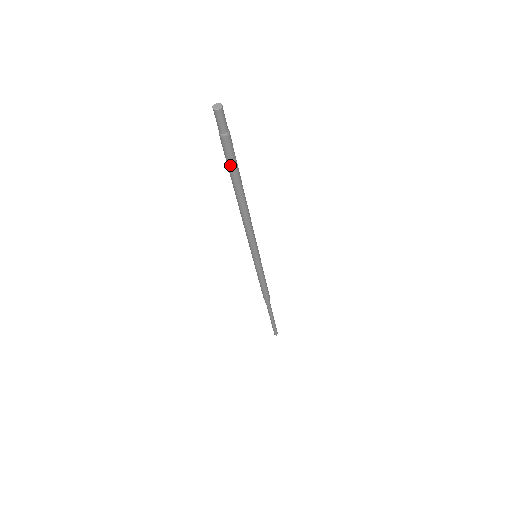
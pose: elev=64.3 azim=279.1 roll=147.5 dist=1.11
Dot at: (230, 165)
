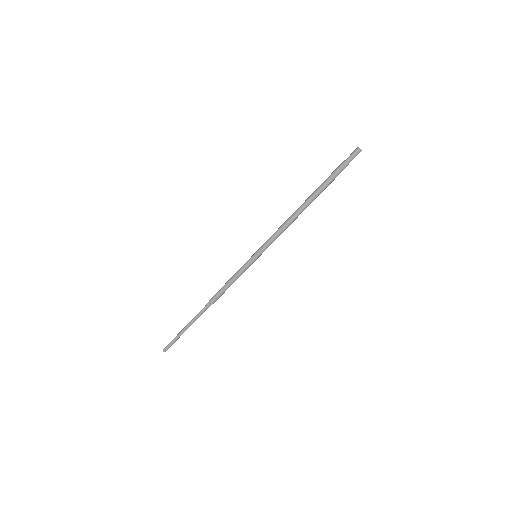
Dot at: (328, 181)
